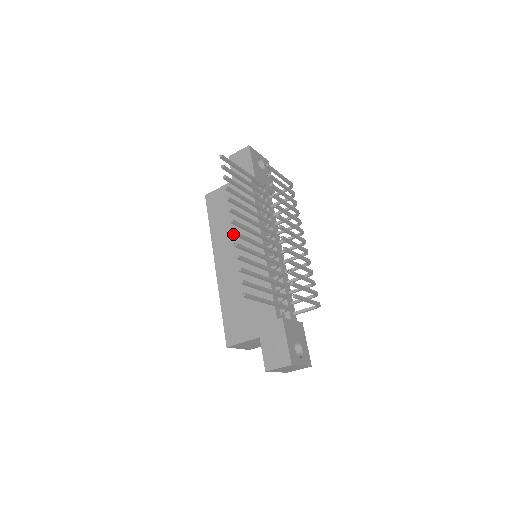
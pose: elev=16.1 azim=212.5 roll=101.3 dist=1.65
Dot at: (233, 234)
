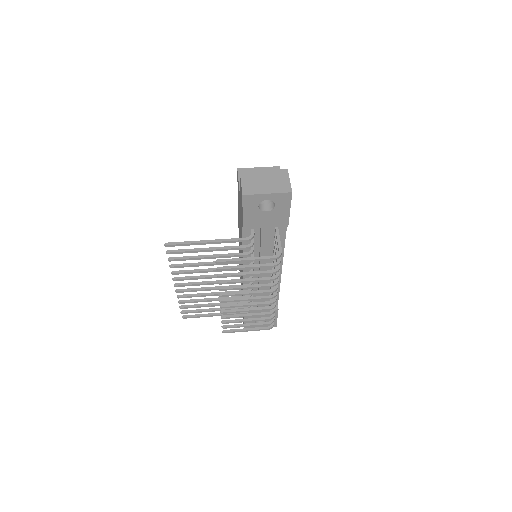
Dot at: (177, 291)
